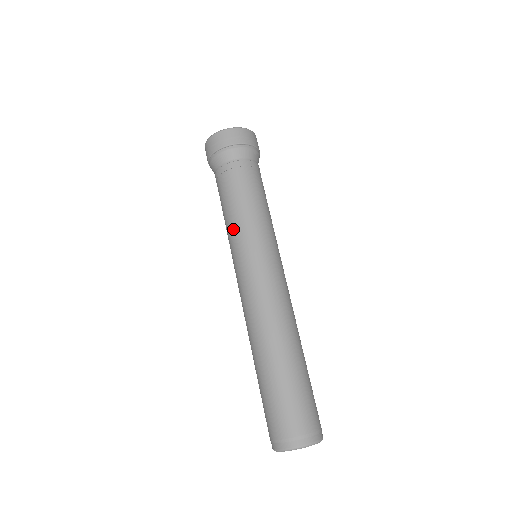
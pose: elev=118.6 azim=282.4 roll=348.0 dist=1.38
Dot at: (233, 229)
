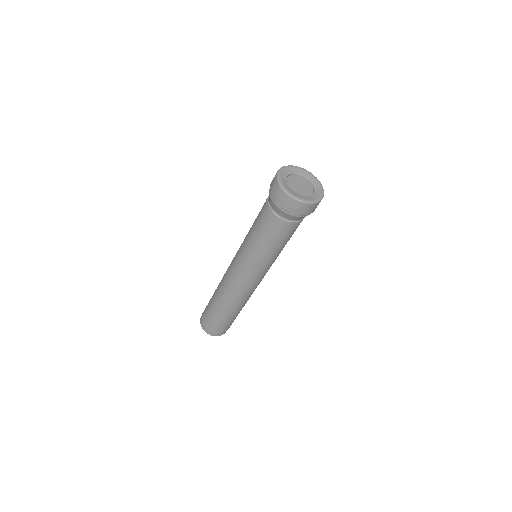
Dot at: (246, 238)
